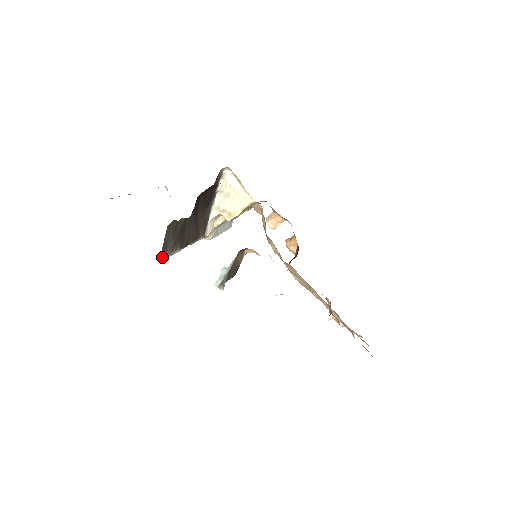
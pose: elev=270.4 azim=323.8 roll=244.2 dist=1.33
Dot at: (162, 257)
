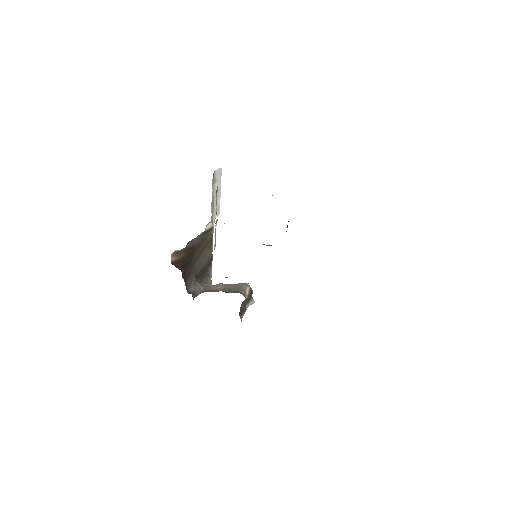
Dot at: (210, 284)
